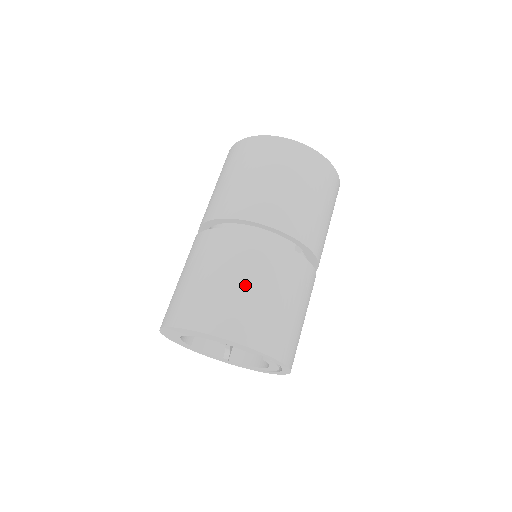
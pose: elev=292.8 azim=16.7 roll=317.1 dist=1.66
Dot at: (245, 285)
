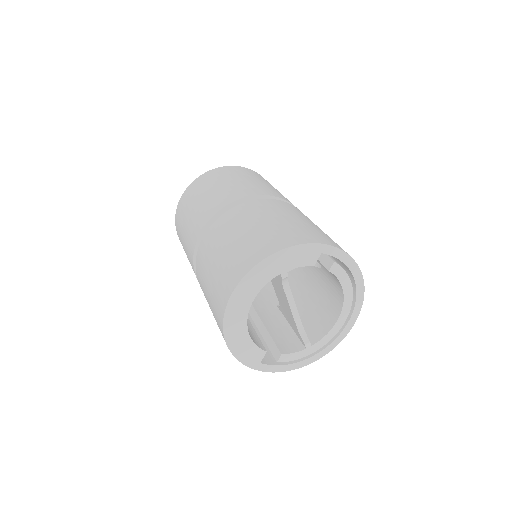
Dot at: (260, 224)
